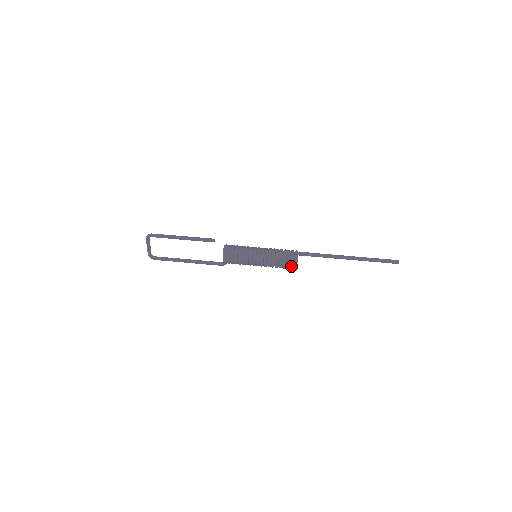
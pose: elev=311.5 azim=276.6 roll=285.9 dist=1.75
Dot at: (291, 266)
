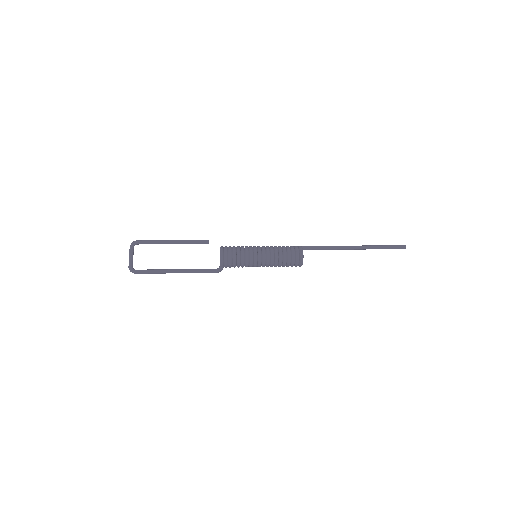
Dot at: (297, 255)
